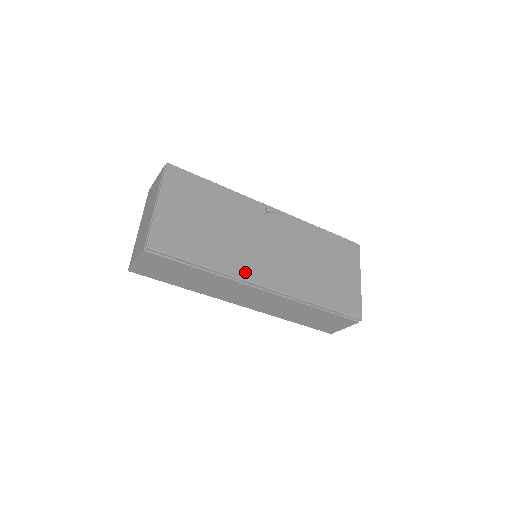
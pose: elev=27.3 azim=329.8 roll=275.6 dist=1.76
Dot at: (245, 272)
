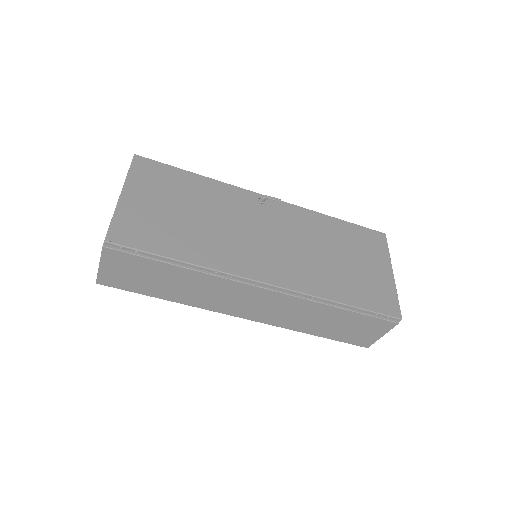
Dot at: (237, 266)
